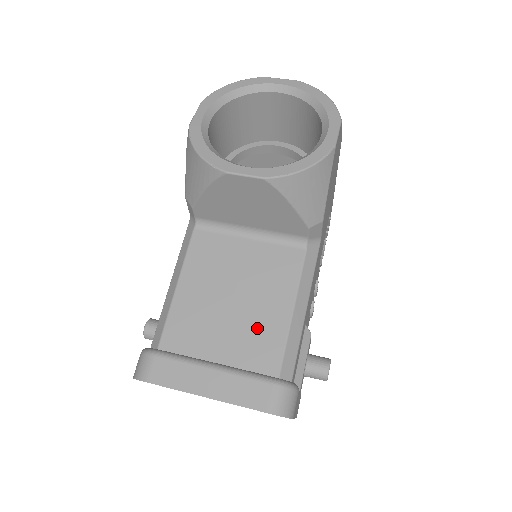
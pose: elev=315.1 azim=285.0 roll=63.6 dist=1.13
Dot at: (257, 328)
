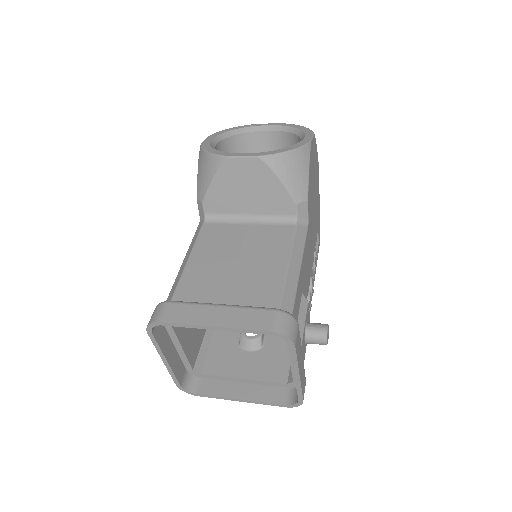
Dot at: (258, 278)
